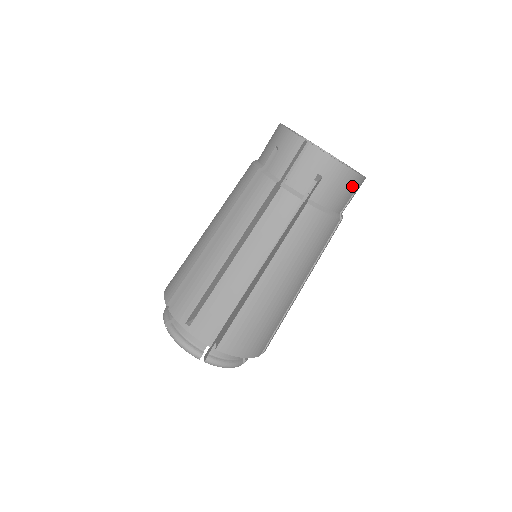
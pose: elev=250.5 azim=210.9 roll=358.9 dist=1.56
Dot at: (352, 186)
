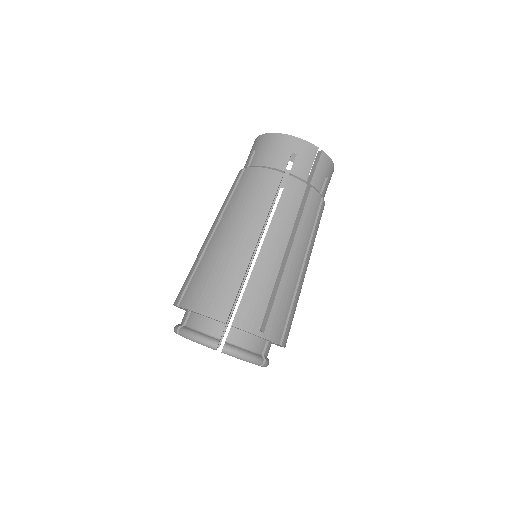
Dot at: (284, 145)
